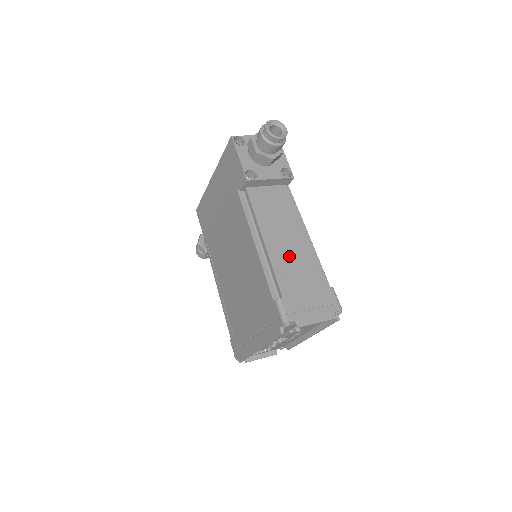
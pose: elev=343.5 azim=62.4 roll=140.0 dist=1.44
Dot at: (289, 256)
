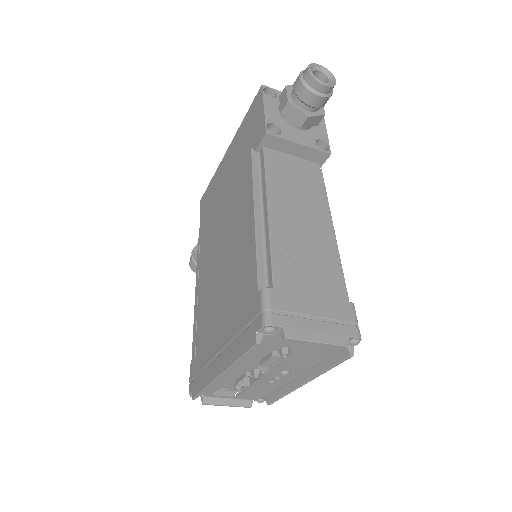
Dot at: (299, 241)
